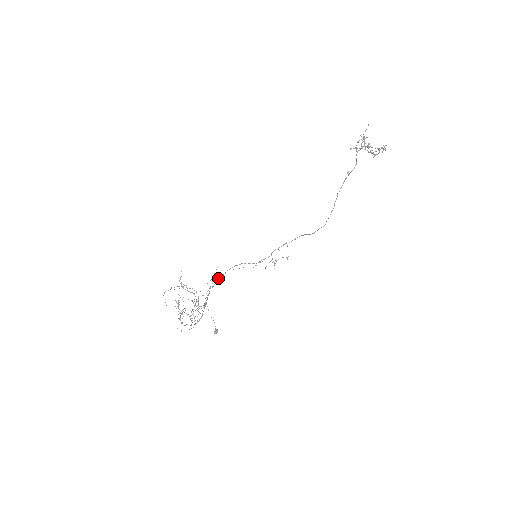
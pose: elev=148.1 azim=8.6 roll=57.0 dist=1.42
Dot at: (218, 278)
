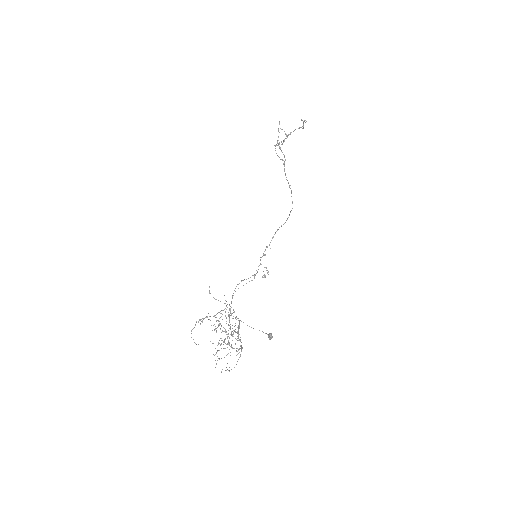
Dot at: occluded
